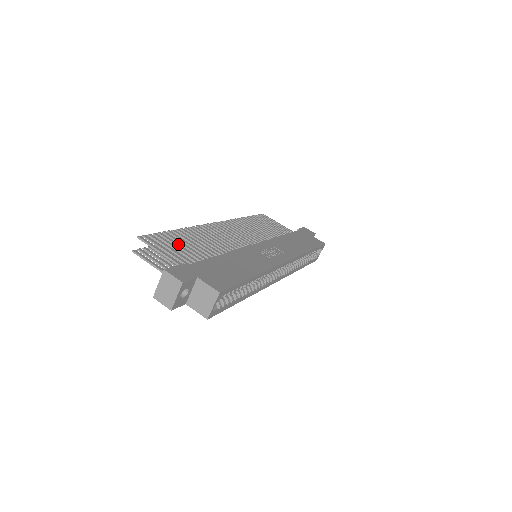
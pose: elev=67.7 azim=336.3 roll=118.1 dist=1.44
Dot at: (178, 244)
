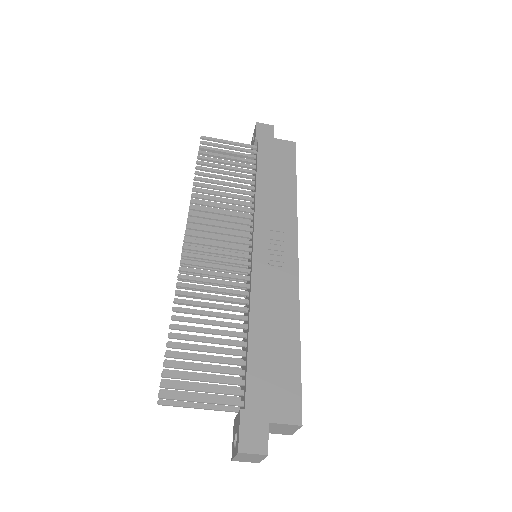
Dot at: (198, 357)
